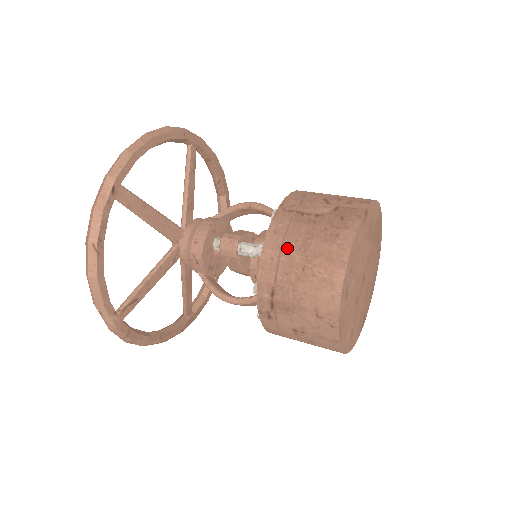
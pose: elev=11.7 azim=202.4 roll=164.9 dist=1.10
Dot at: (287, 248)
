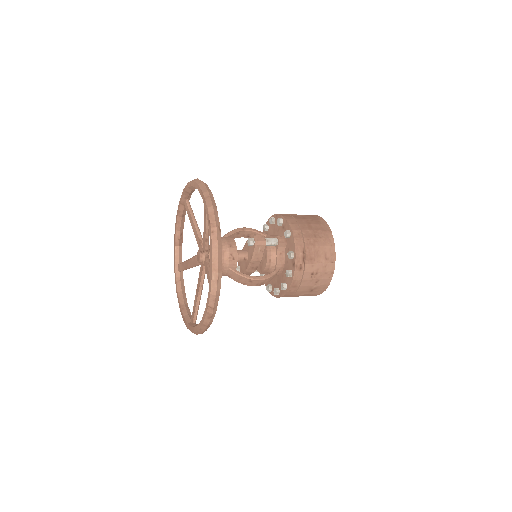
Dot at: (303, 228)
